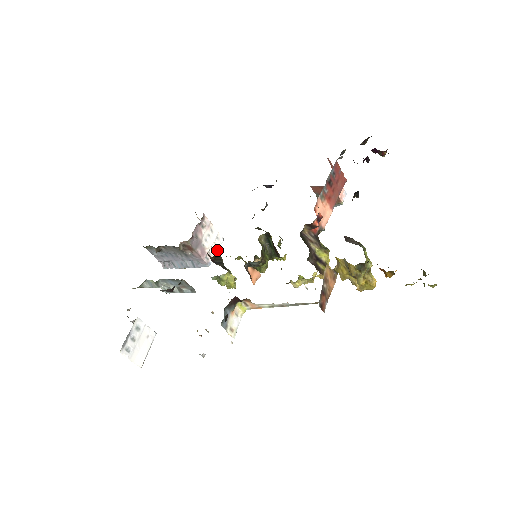
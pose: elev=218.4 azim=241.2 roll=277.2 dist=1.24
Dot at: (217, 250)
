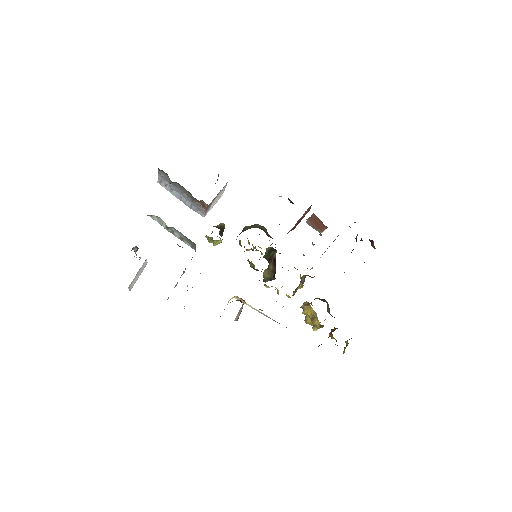
Dot at: (215, 203)
